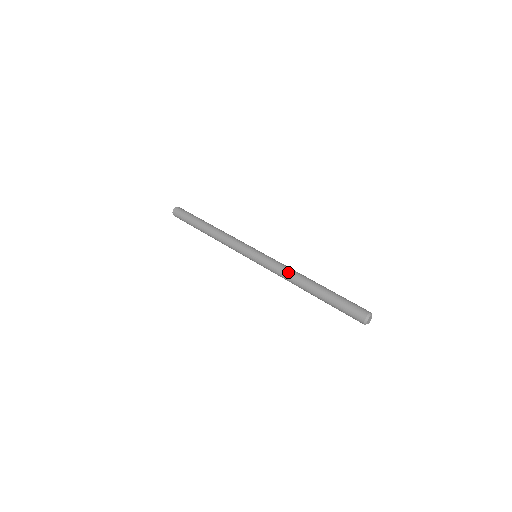
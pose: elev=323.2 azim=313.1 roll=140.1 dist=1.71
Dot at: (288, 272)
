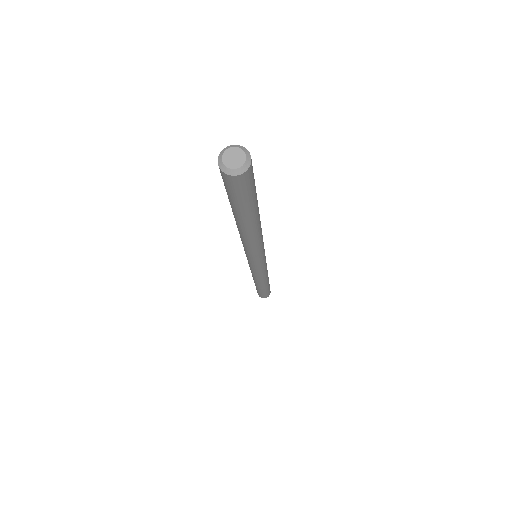
Dot at: occluded
